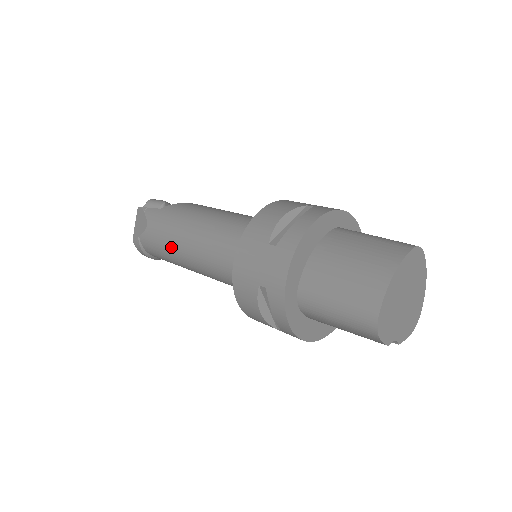
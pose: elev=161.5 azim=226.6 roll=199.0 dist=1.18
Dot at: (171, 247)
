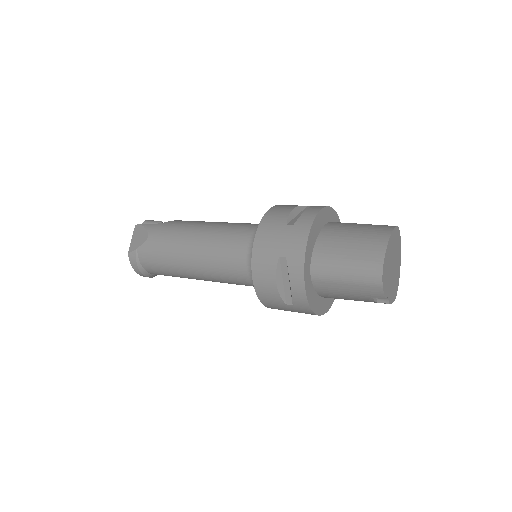
Dot at: (175, 251)
